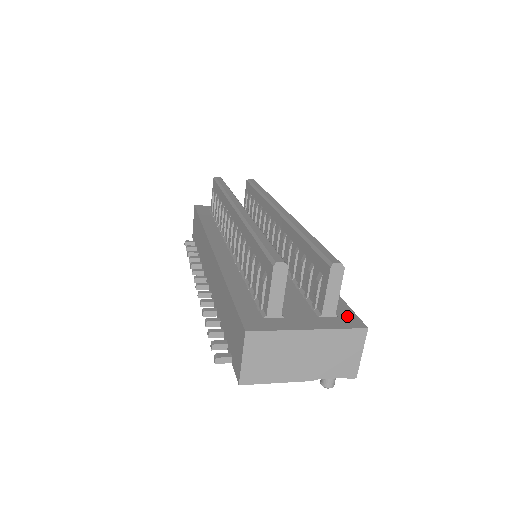
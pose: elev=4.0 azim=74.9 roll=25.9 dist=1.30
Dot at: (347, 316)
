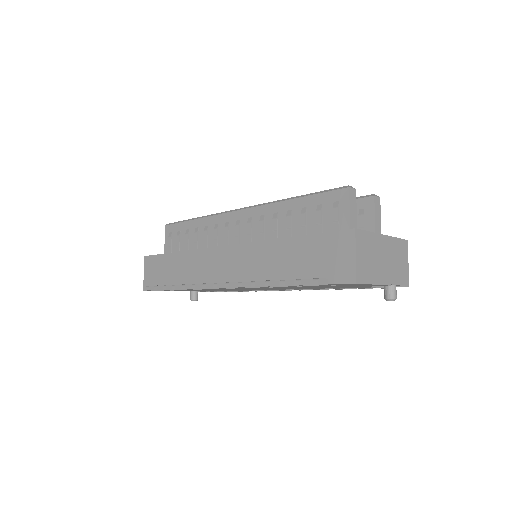
Dot at: occluded
